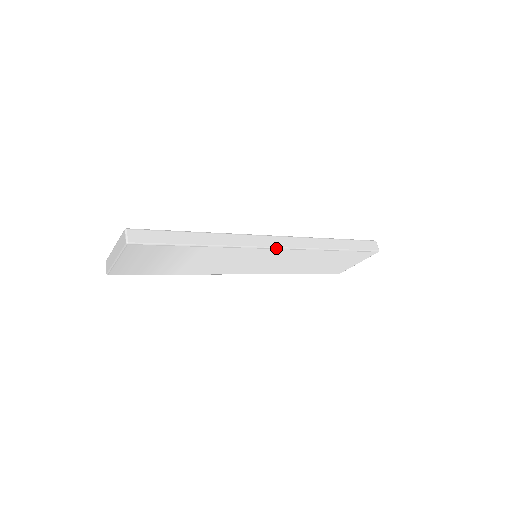
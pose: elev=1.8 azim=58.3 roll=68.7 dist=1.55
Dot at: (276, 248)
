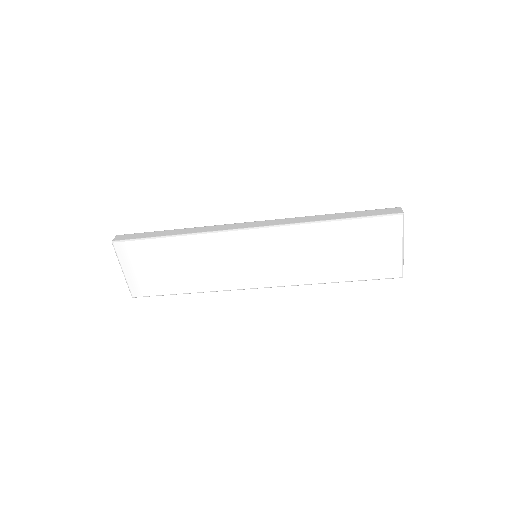
Dot at: (251, 228)
